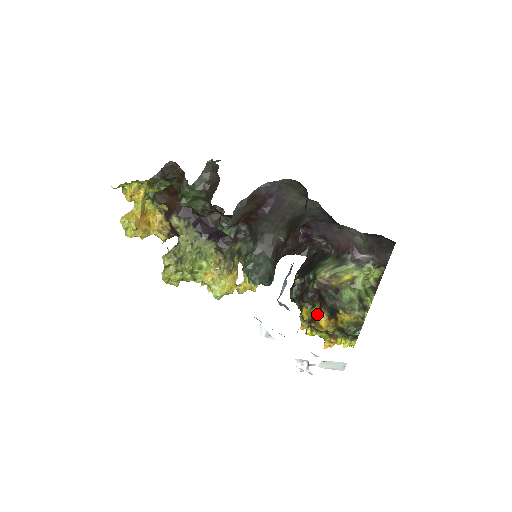
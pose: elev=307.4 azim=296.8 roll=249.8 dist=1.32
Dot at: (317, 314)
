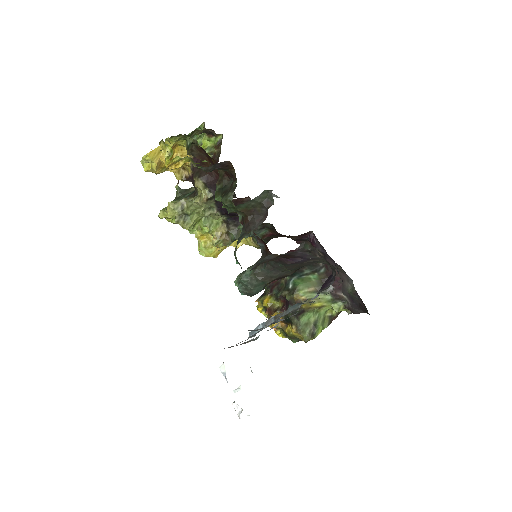
Dot at: (275, 312)
